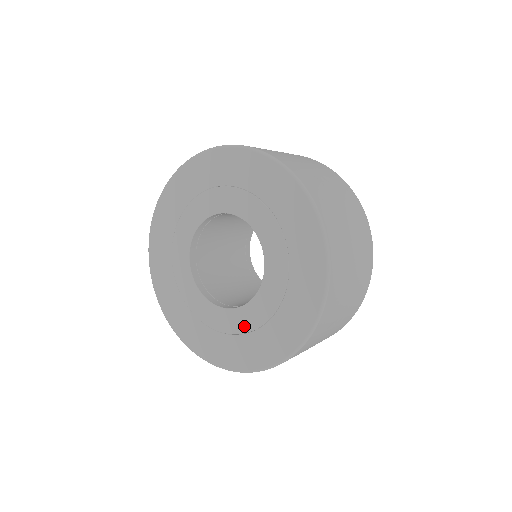
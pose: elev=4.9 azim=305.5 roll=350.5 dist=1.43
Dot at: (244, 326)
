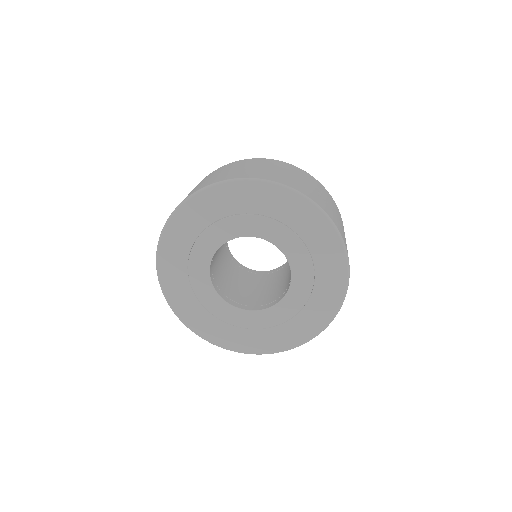
Dot at: (273, 321)
